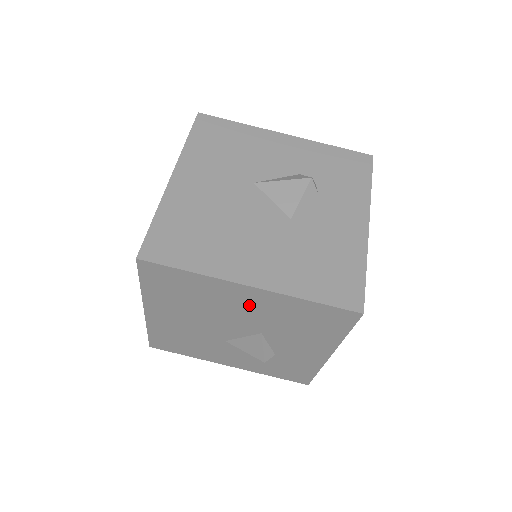
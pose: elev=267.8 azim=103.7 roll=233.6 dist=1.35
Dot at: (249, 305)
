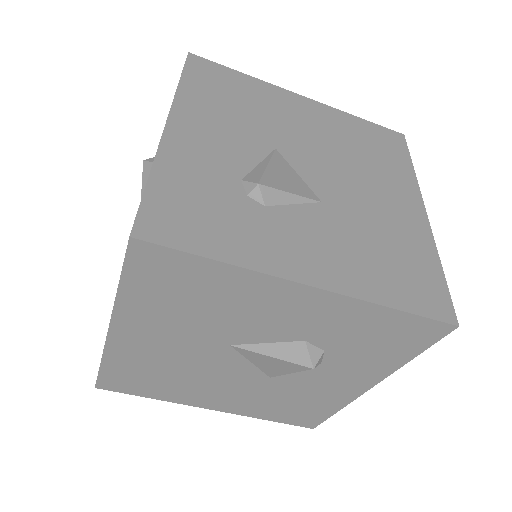
Dot at: occluded
